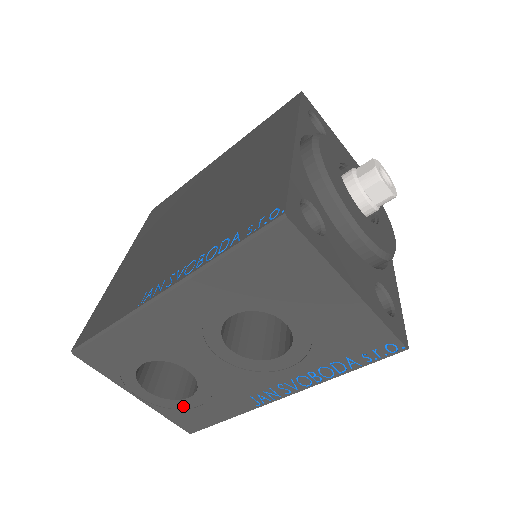
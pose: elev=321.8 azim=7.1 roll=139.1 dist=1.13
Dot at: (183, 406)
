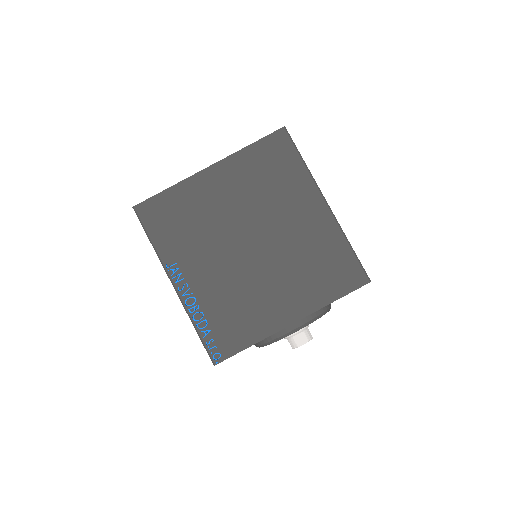
Dot at: occluded
